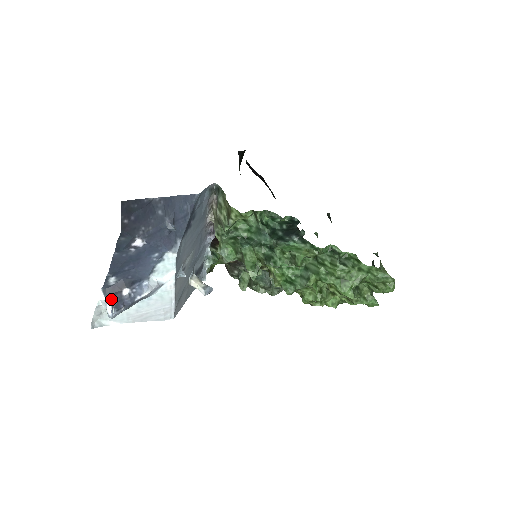
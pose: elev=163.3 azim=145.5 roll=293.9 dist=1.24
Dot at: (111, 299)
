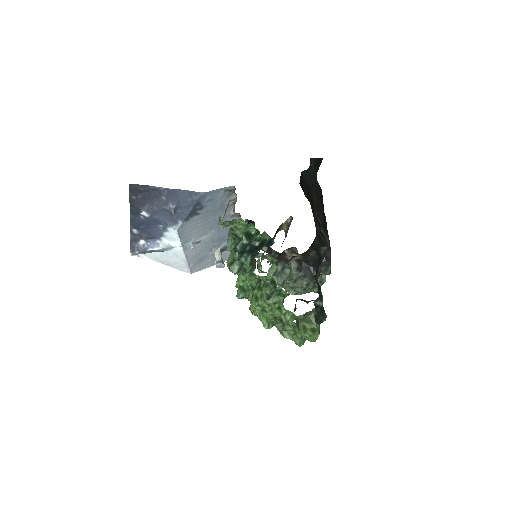
Dot at: (131, 243)
